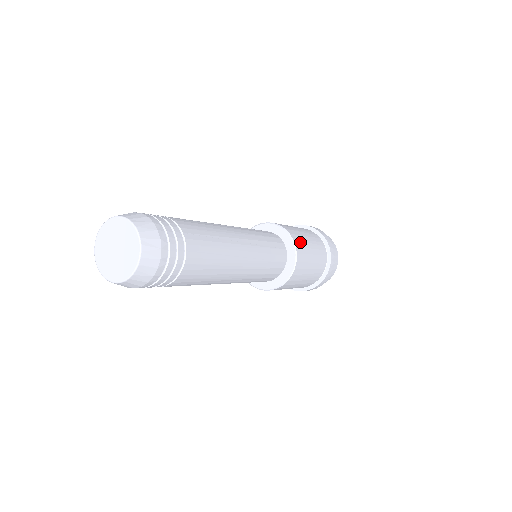
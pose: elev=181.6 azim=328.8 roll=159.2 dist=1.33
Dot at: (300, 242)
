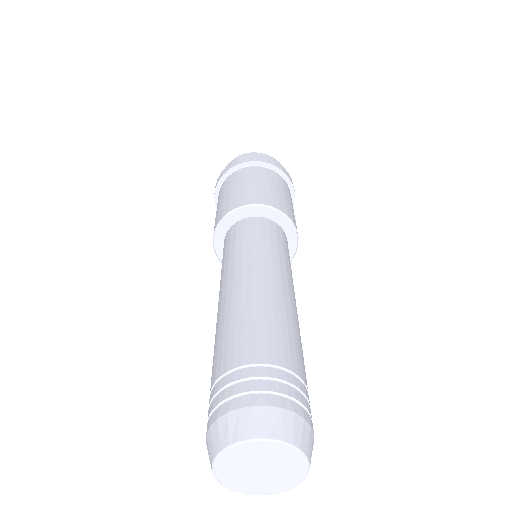
Dot at: occluded
